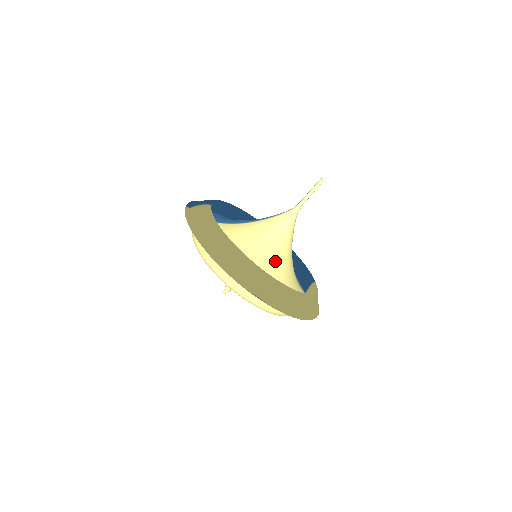
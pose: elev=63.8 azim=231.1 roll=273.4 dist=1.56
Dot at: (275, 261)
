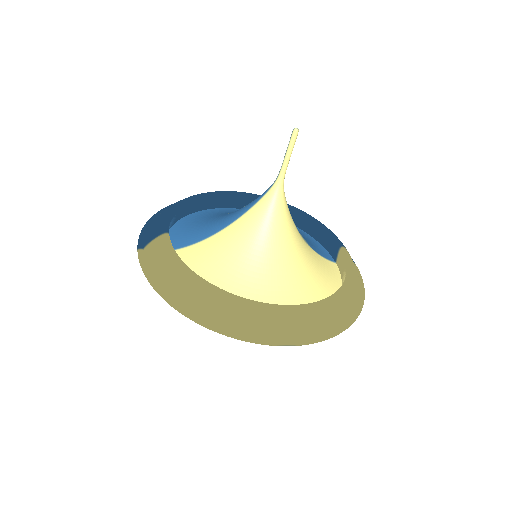
Dot at: (283, 267)
